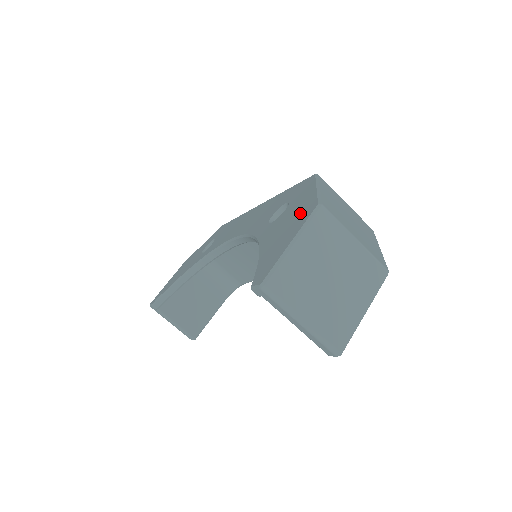
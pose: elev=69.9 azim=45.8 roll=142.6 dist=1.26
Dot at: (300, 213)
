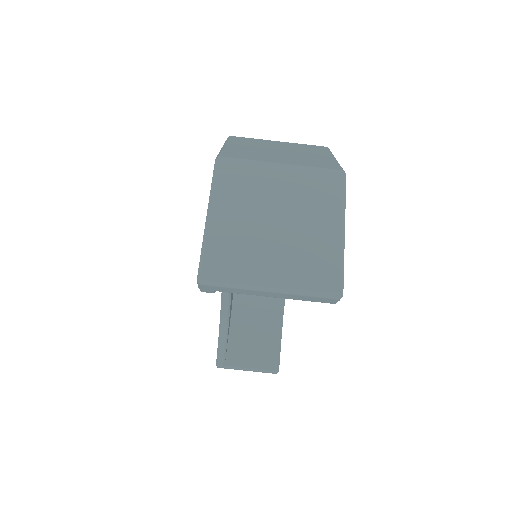
Dot at: occluded
